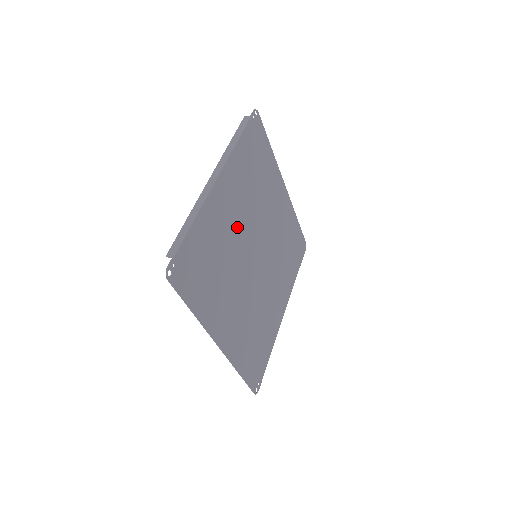
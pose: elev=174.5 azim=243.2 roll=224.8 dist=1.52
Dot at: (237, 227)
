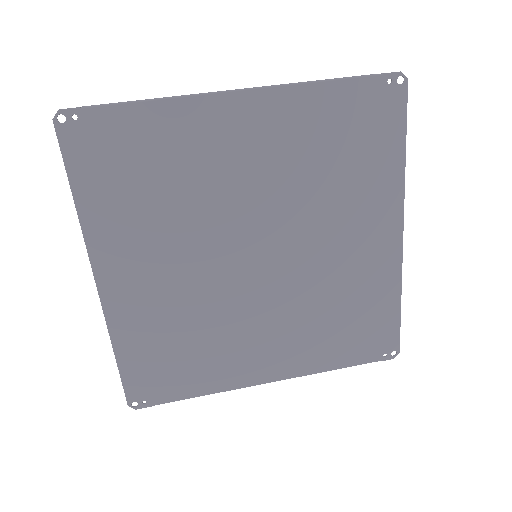
Dot at: (238, 185)
